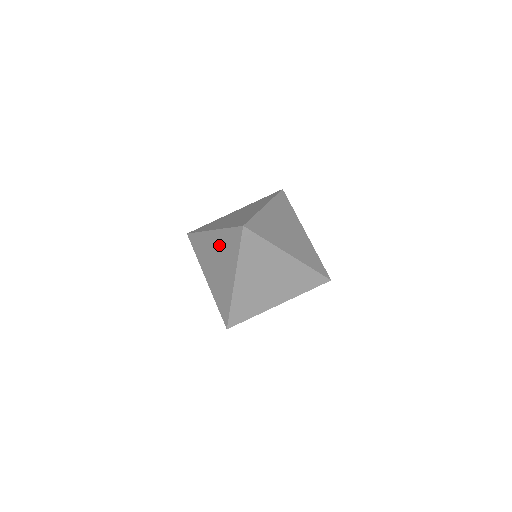
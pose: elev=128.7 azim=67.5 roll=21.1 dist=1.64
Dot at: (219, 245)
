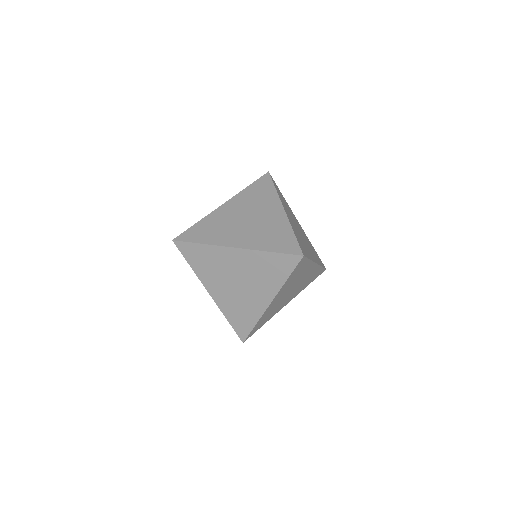
Dot at: occluded
